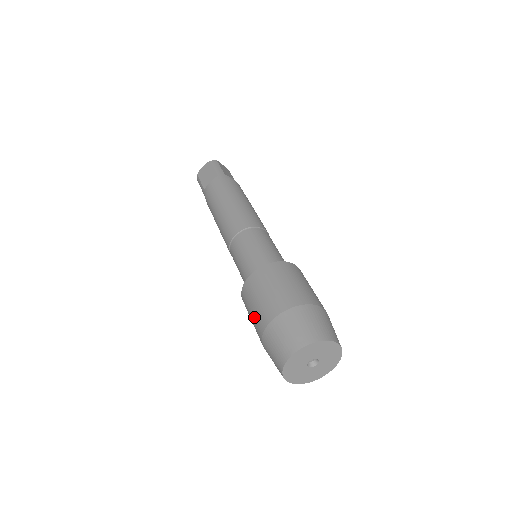
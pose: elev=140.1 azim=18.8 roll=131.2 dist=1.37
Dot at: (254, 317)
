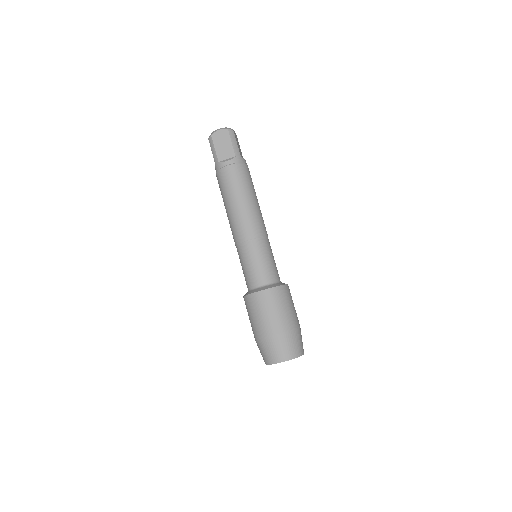
Dot at: (257, 322)
